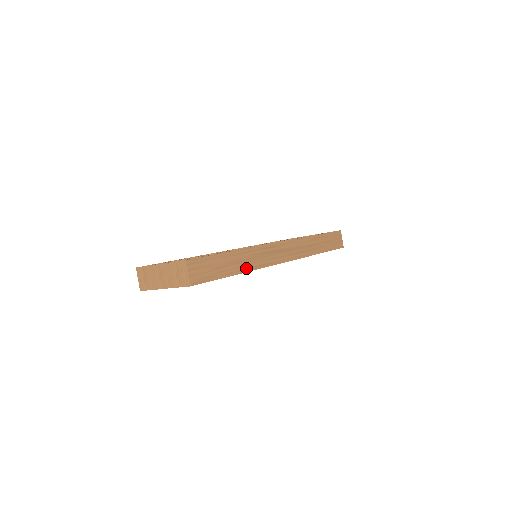
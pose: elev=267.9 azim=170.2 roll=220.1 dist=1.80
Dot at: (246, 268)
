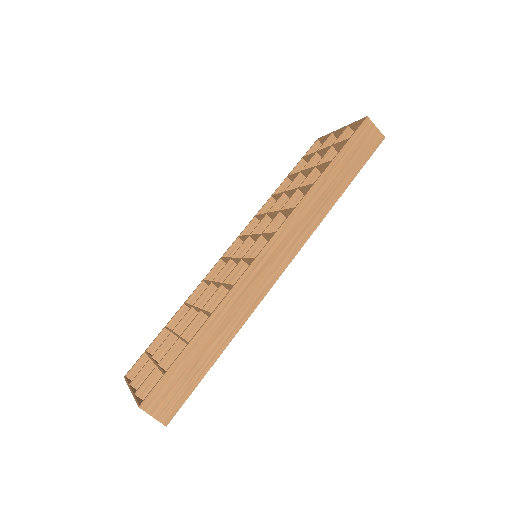
Dot at: (231, 331)
